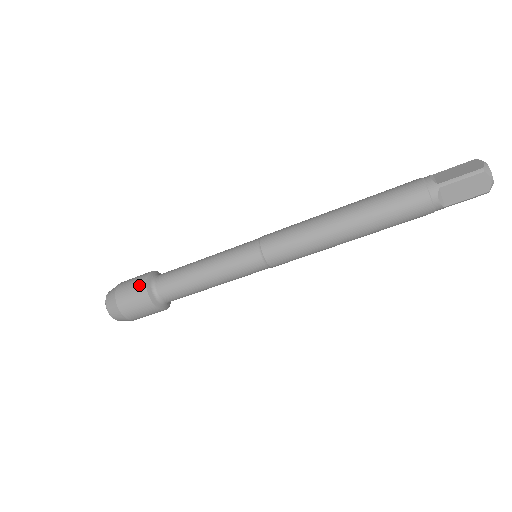
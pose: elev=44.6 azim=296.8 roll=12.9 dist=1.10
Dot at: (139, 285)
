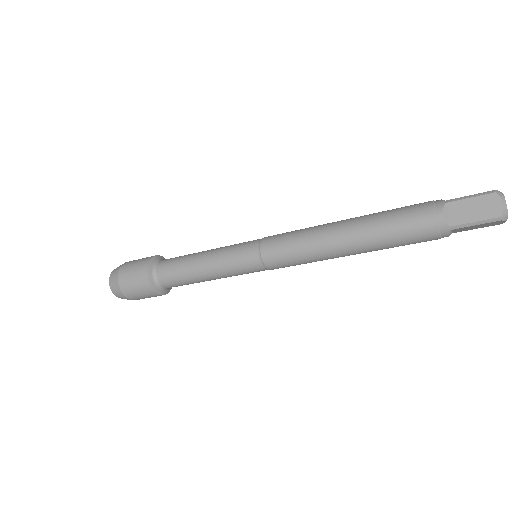
Dot at: (143, 285)
